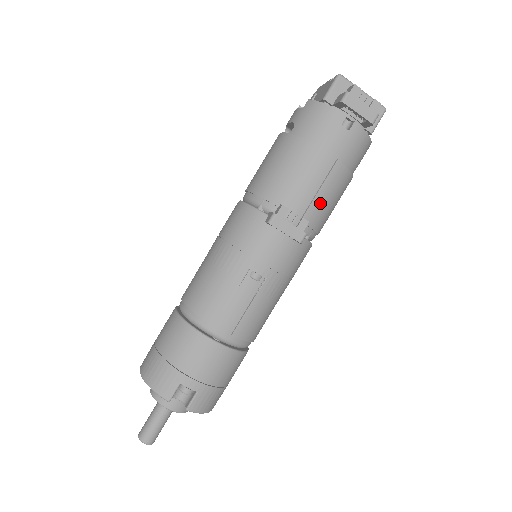
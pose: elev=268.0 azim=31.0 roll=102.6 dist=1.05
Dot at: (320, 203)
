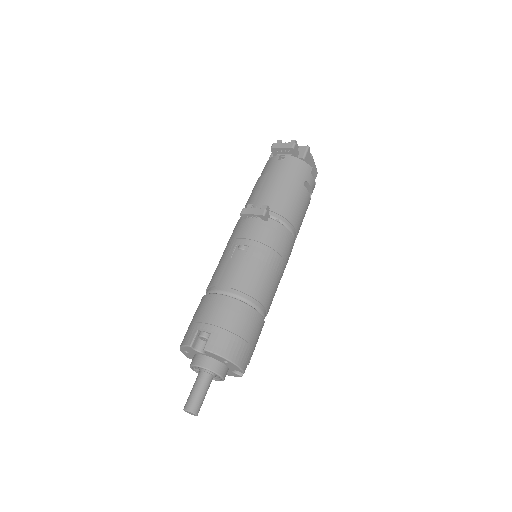
Dot at: (276, 197)
